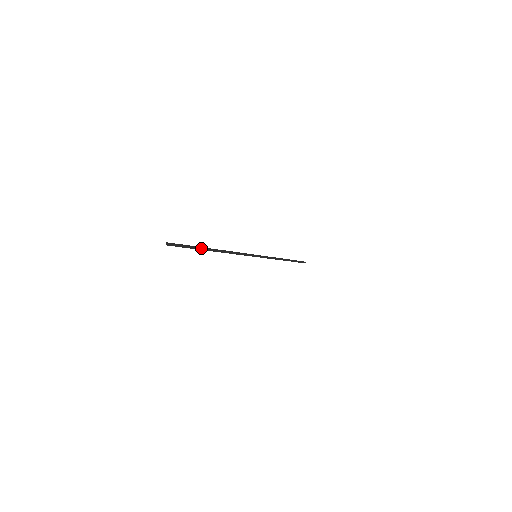
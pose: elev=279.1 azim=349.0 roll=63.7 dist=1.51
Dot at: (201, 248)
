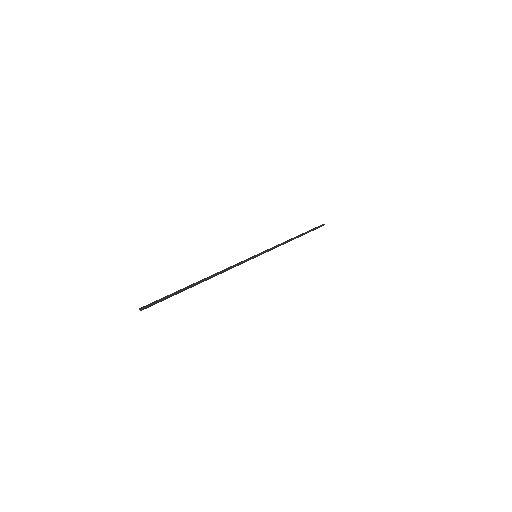
Dot at: (183, 289)
